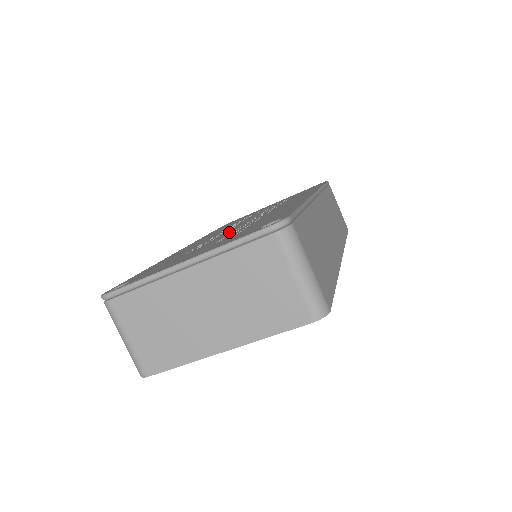
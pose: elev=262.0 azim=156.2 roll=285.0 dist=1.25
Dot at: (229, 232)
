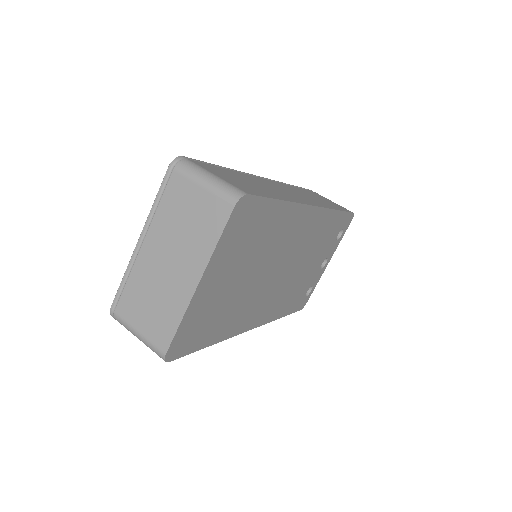
Dot at: occluded
